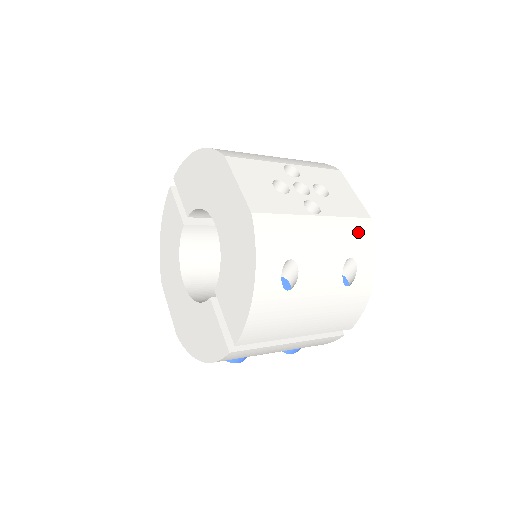
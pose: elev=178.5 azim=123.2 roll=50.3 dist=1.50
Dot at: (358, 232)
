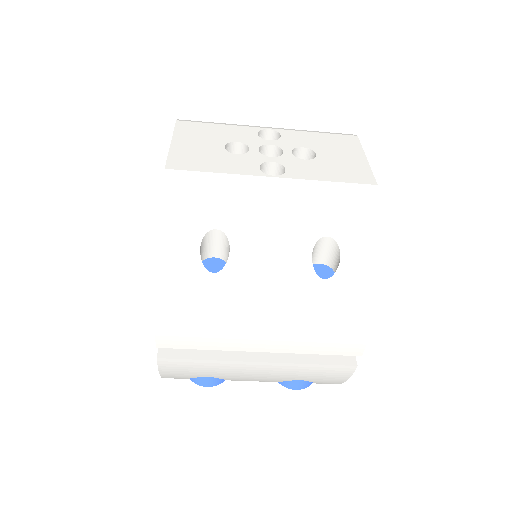
Dot at: (346, 202)
